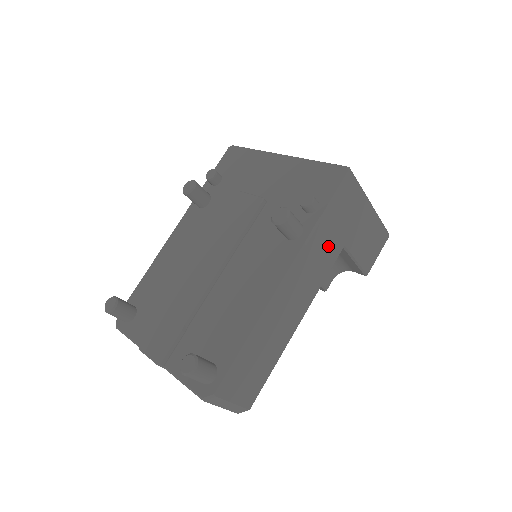
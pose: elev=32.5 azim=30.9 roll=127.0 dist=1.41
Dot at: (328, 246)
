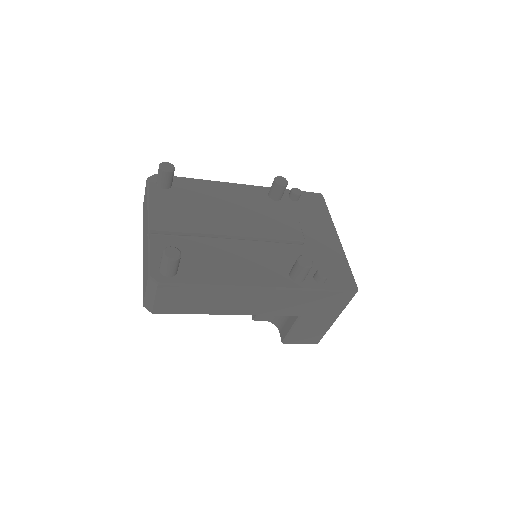
Dot at: (297, 305)
